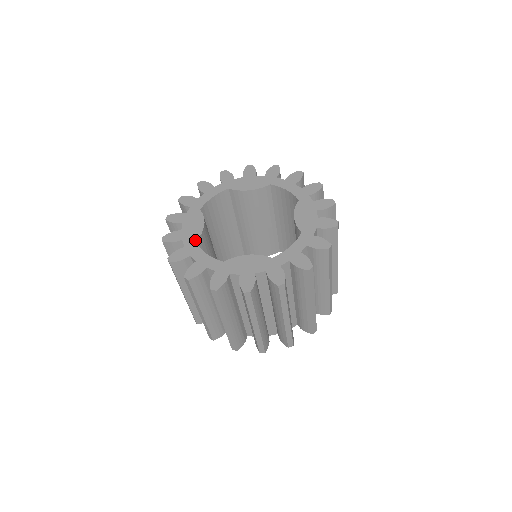
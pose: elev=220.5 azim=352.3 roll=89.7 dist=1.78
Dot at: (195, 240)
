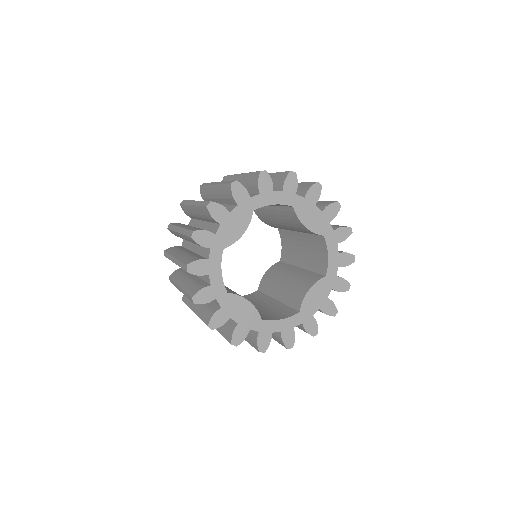
Dot at: (260, 320)
